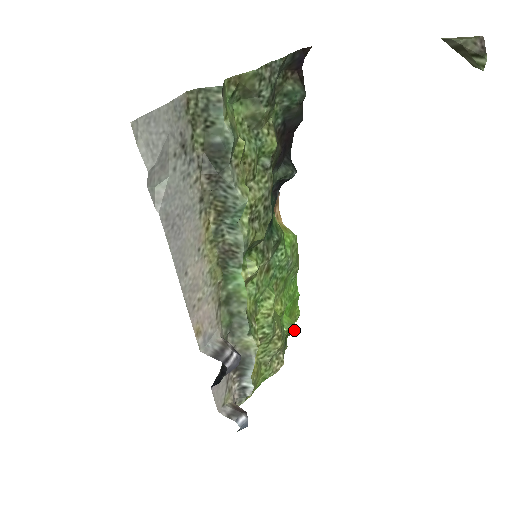
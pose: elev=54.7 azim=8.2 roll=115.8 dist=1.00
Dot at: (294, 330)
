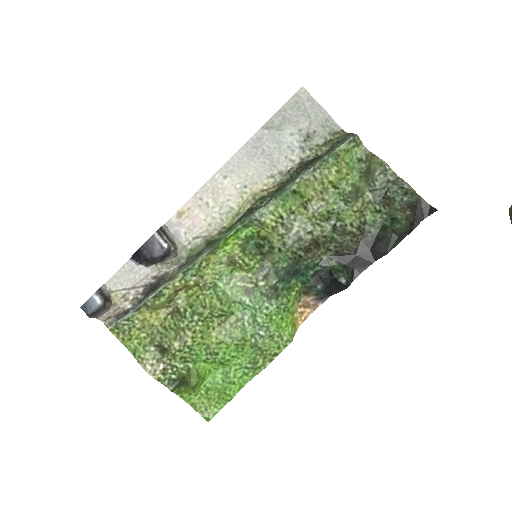
Dot at: (192, 380)
